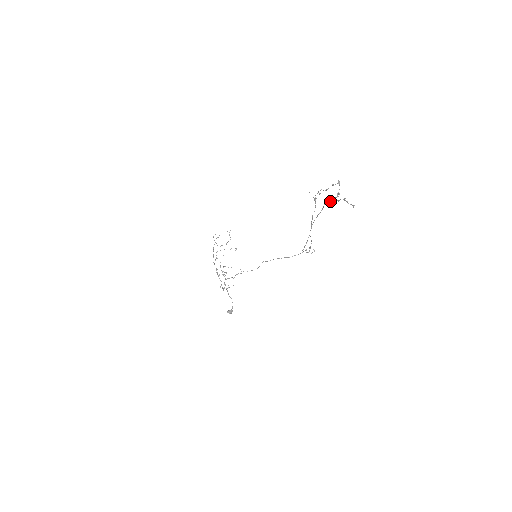
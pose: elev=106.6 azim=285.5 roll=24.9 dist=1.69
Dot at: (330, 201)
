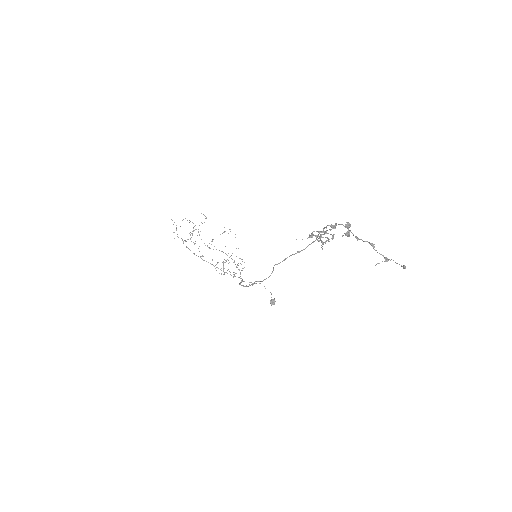
Dot at: occluded
